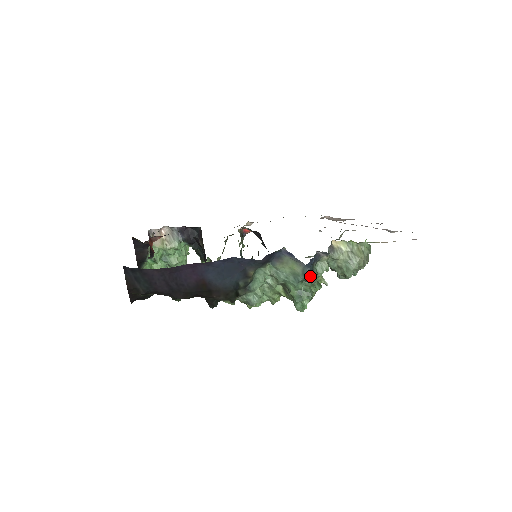
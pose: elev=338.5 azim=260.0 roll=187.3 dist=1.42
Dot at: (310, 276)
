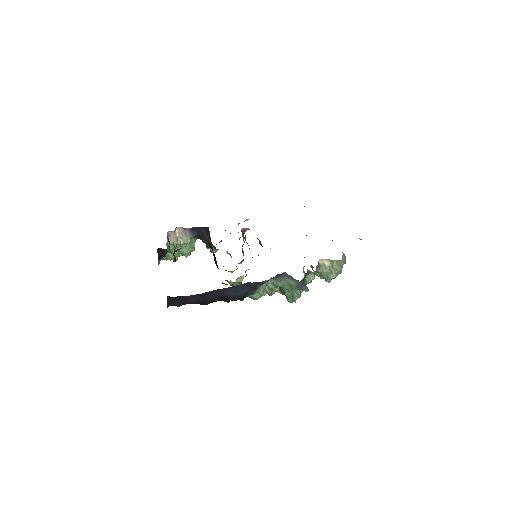
Dot at: (302, 287)
